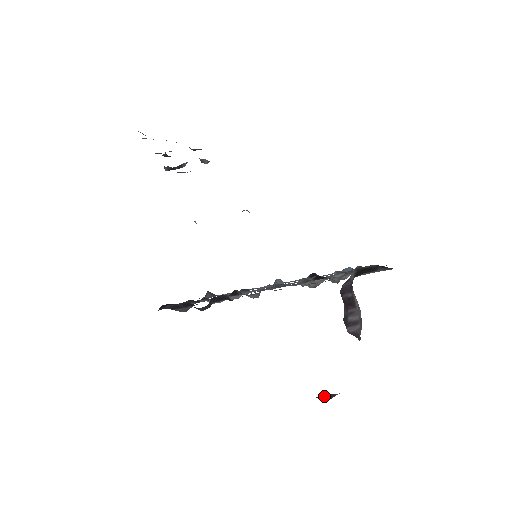
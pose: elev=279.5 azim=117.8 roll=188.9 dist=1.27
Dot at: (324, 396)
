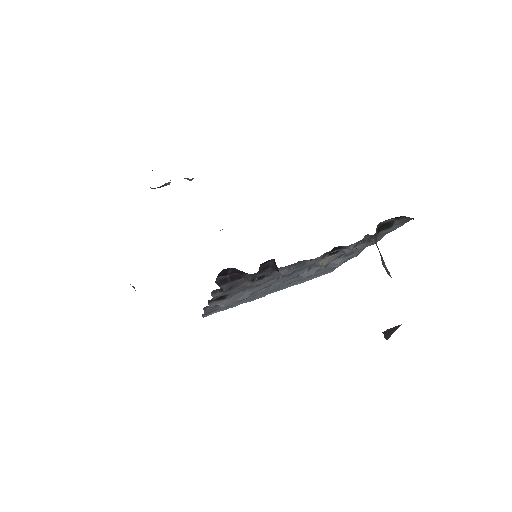
Dot at: (388, 331)
